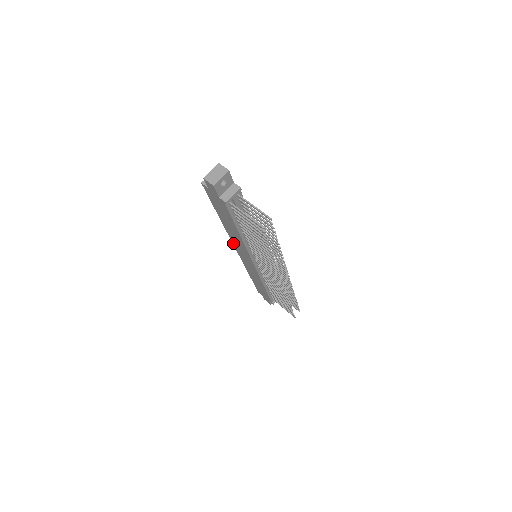
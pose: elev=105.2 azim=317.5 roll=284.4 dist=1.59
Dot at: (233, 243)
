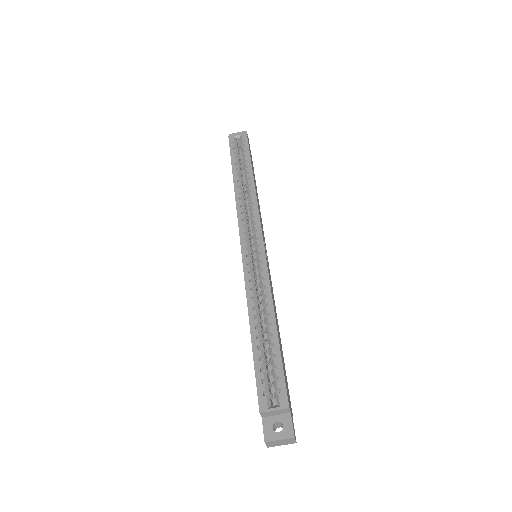
Dot at: (243, 264)
